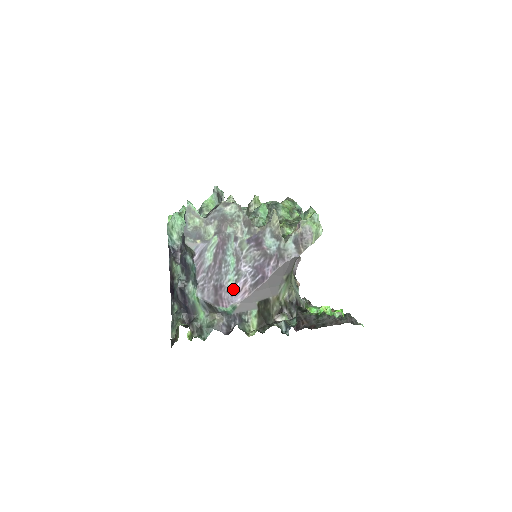
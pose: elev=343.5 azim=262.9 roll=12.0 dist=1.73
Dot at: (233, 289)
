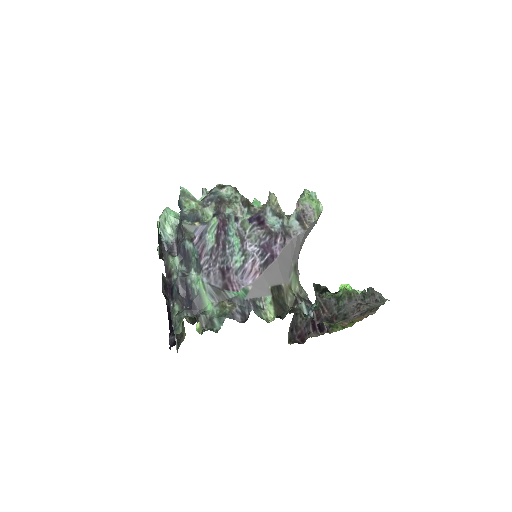
Dot at: (242, 271)
